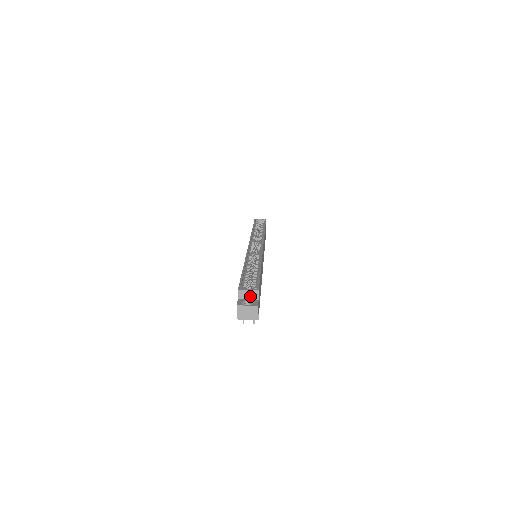
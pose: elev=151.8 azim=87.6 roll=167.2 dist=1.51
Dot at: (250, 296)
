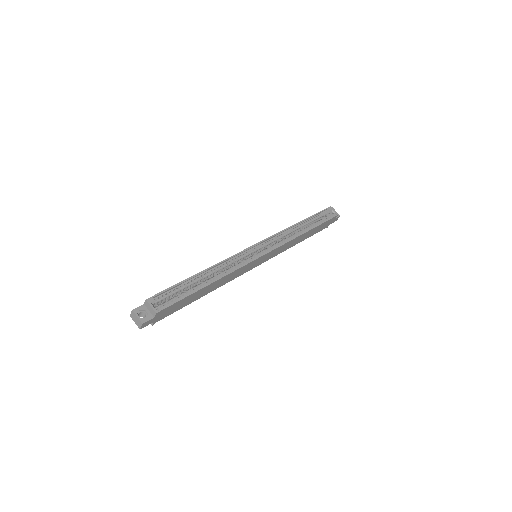
Dot at: (151, 310)
